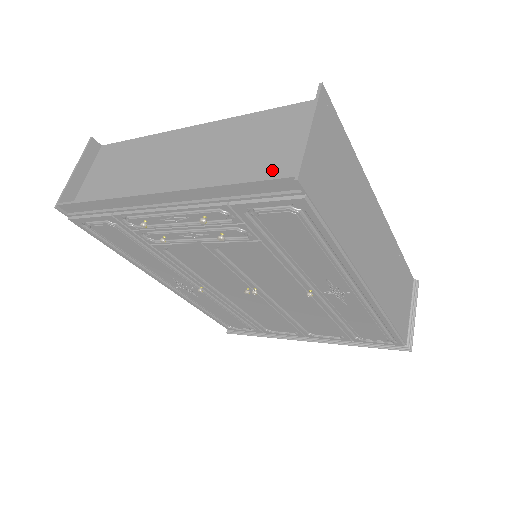
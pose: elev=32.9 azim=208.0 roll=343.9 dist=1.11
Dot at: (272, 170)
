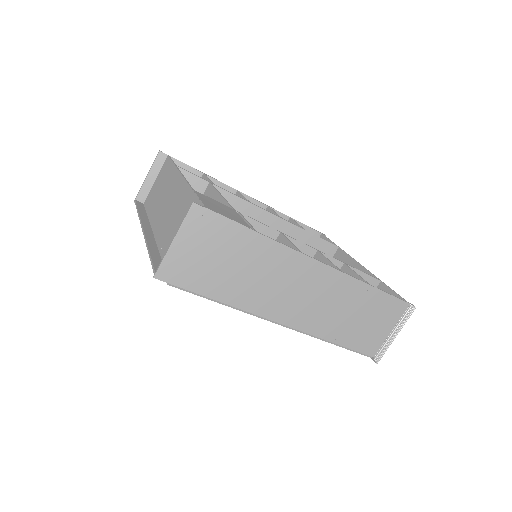
Dot at: occluded
